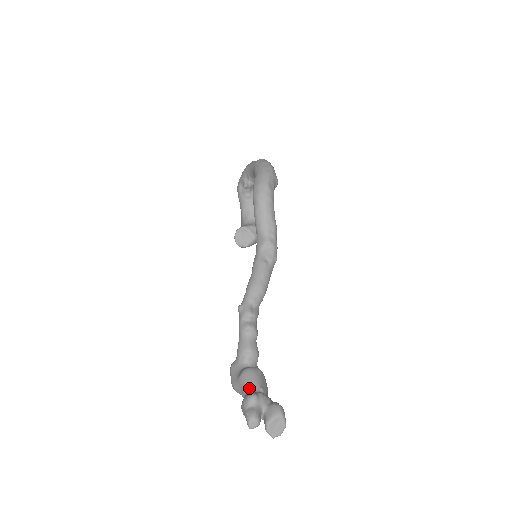
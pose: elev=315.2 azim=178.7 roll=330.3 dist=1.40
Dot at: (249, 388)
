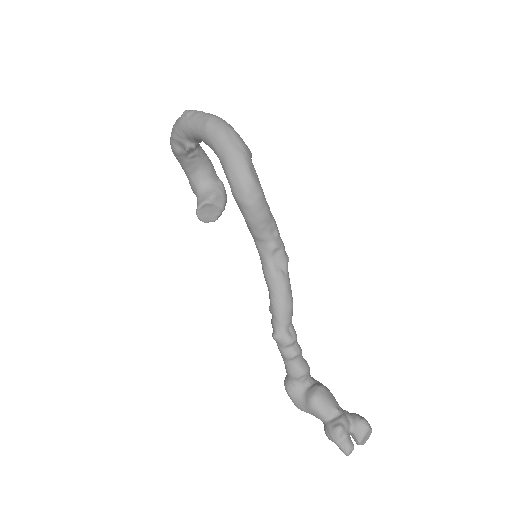
Dot at: (326, 416)
